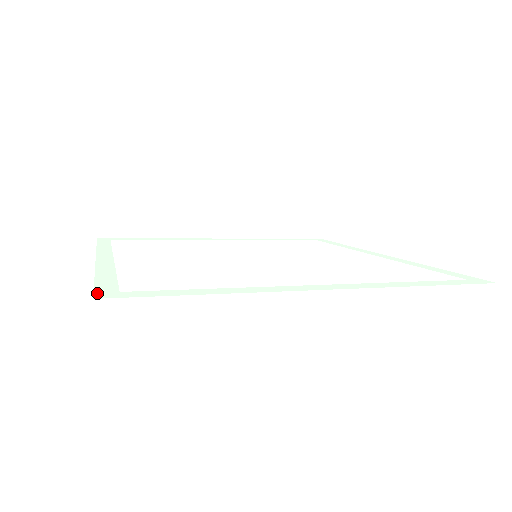
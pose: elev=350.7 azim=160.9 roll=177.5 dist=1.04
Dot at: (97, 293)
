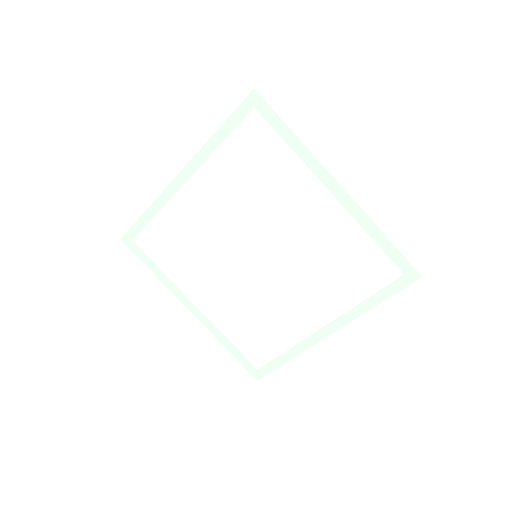
Dot at: (248, 98)
